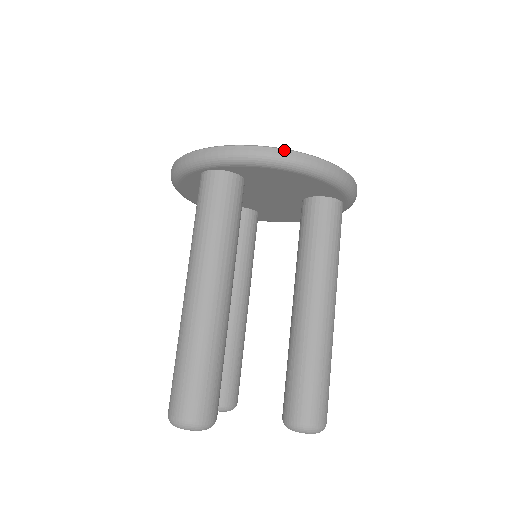
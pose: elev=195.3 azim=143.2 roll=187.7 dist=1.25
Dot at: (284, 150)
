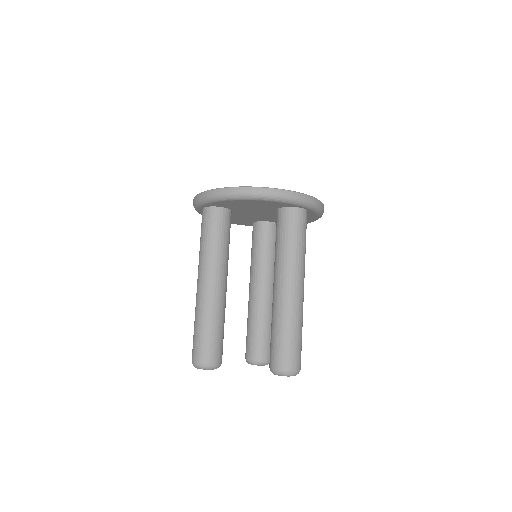
Dot at: (228, 188)
